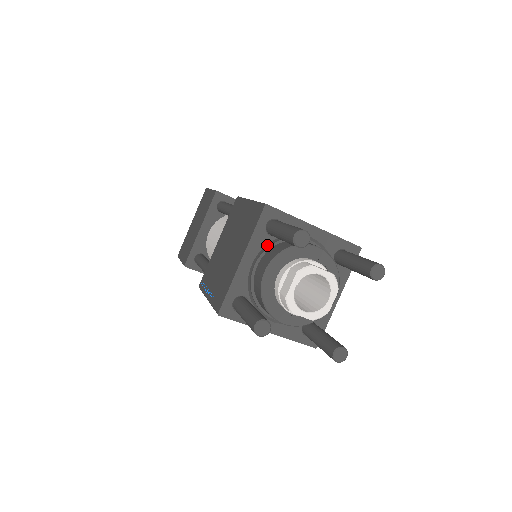
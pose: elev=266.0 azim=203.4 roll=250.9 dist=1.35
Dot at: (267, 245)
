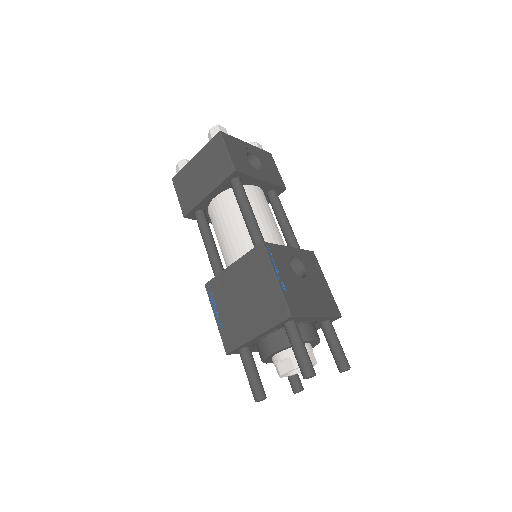
Dot at: (279, 328)
